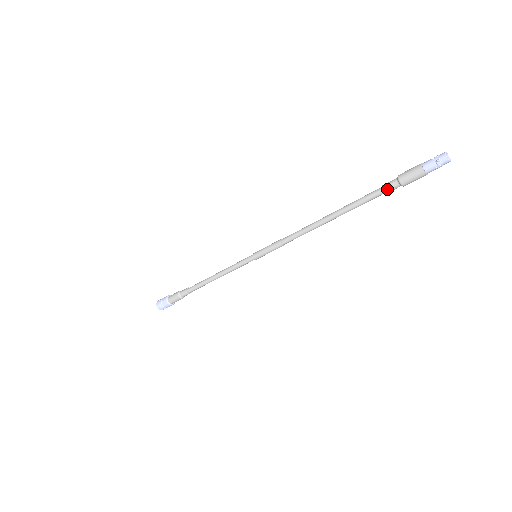
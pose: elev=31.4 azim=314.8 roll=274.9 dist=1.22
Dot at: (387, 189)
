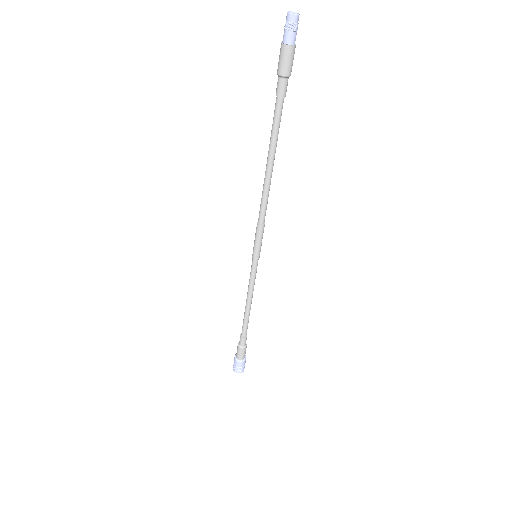
Dot at: (278, 92)
